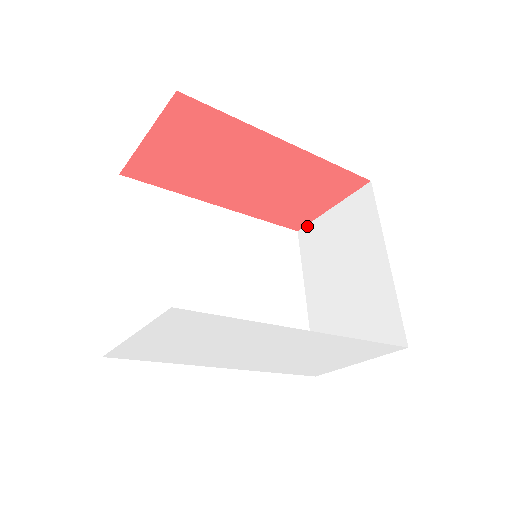
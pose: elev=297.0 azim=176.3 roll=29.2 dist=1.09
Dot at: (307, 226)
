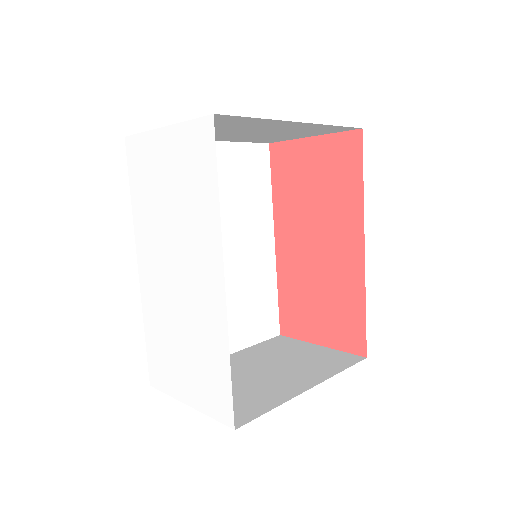
Dot at: (290, 338)
